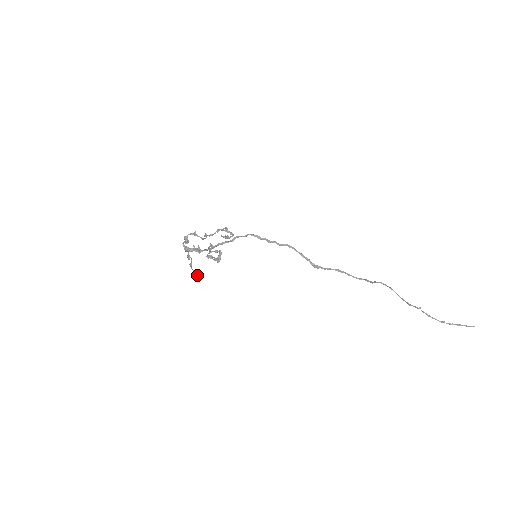
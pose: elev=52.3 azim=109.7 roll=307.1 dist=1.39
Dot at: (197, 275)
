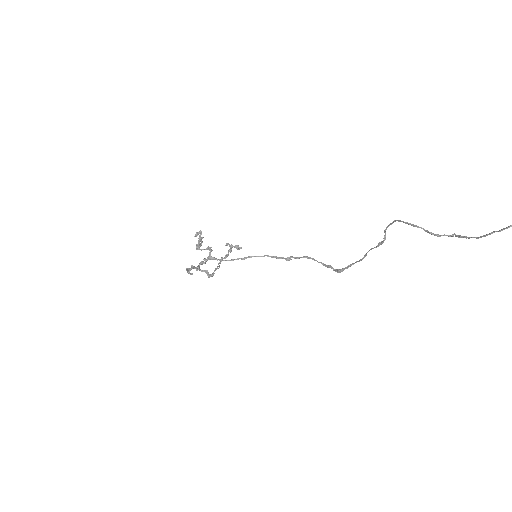
Dot at: (190, 273)
